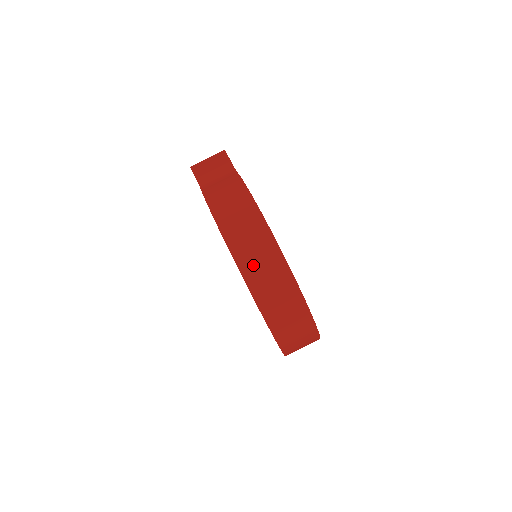
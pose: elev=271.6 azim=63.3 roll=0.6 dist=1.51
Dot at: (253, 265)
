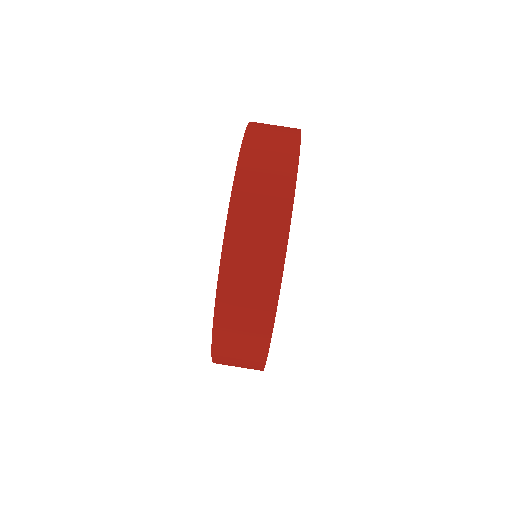
Dot at: (261, 144)
